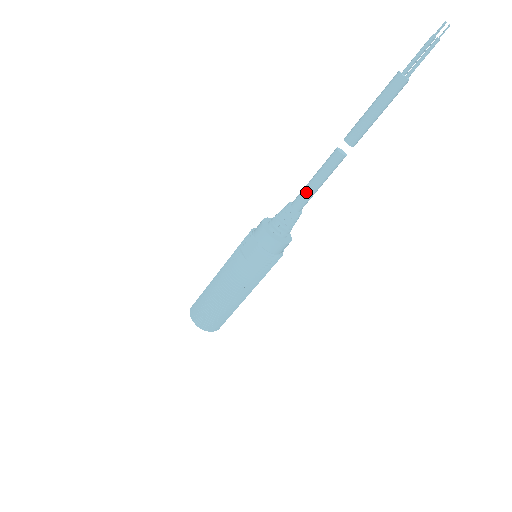
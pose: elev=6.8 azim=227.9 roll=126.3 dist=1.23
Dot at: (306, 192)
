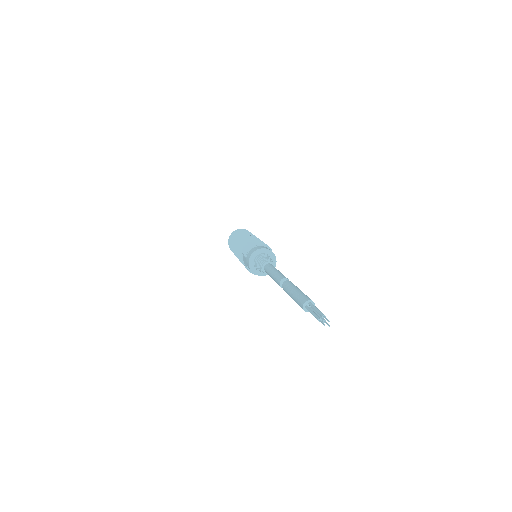
Dot at: (269, 275)
